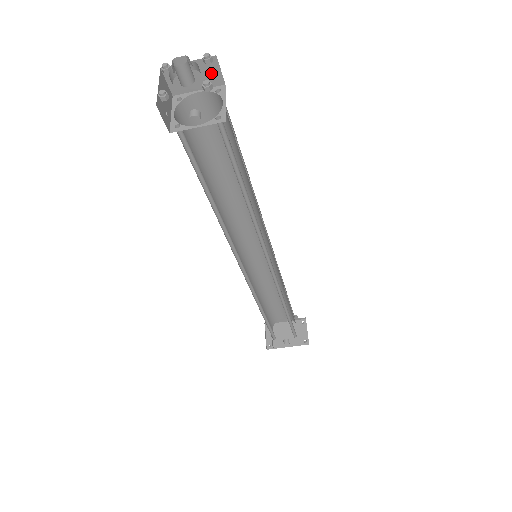
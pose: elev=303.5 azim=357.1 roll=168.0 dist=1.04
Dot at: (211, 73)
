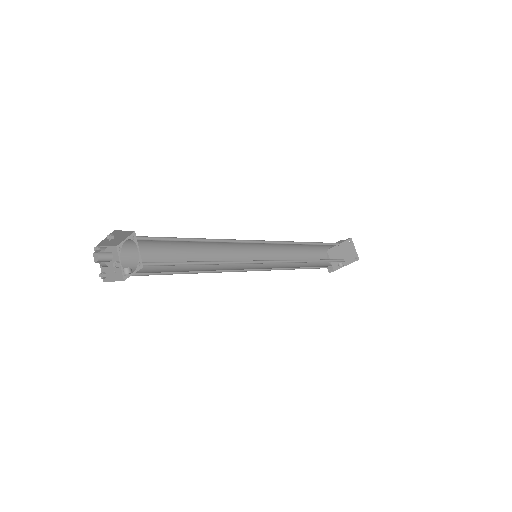
Dot at: (122, 233)
